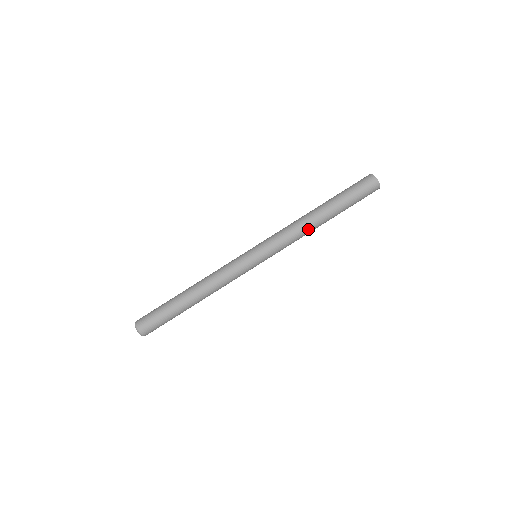
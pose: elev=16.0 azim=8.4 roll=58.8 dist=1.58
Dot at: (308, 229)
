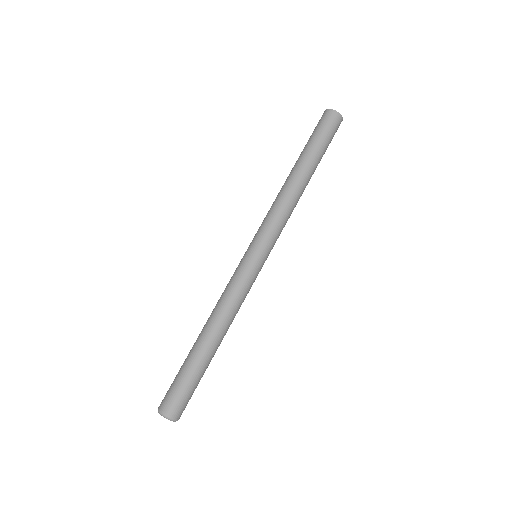
Dot at: (295, 196)
